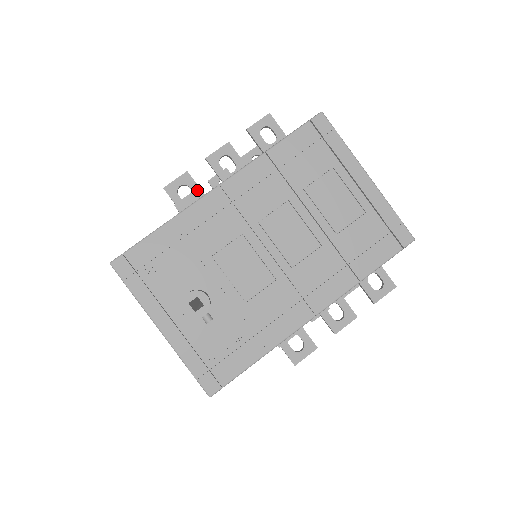
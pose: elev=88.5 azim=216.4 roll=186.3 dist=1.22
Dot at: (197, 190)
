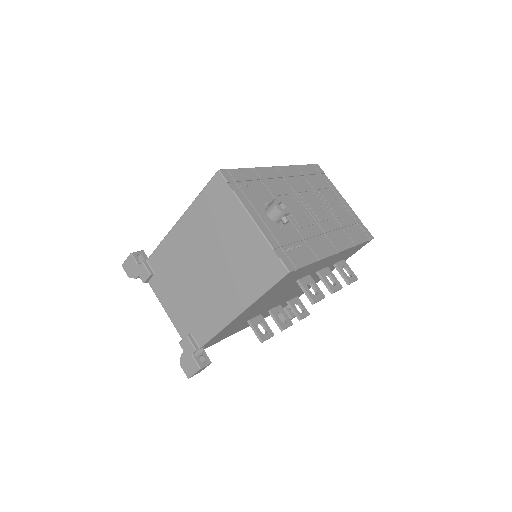
Dot at: occluded
